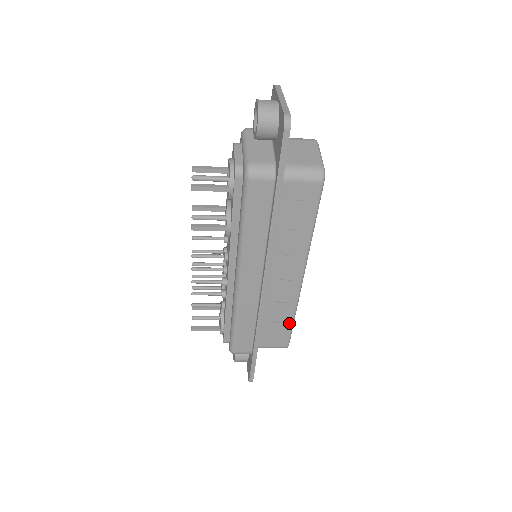
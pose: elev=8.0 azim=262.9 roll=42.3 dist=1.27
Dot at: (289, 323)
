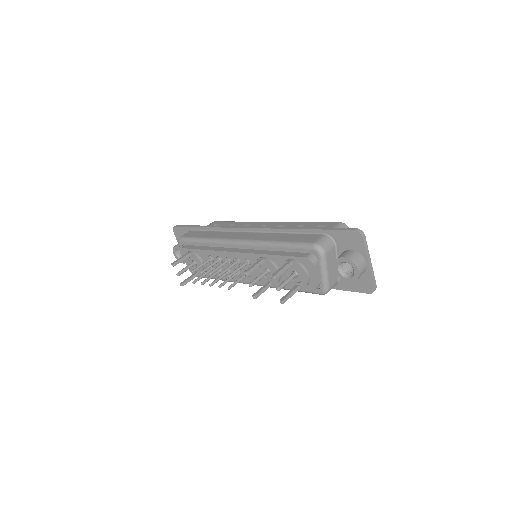
Dot at: occluded
